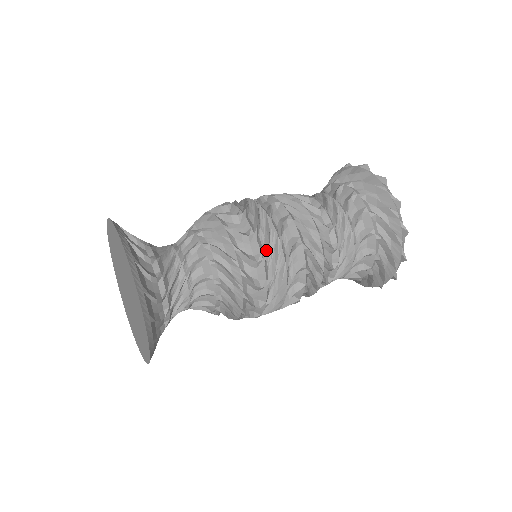
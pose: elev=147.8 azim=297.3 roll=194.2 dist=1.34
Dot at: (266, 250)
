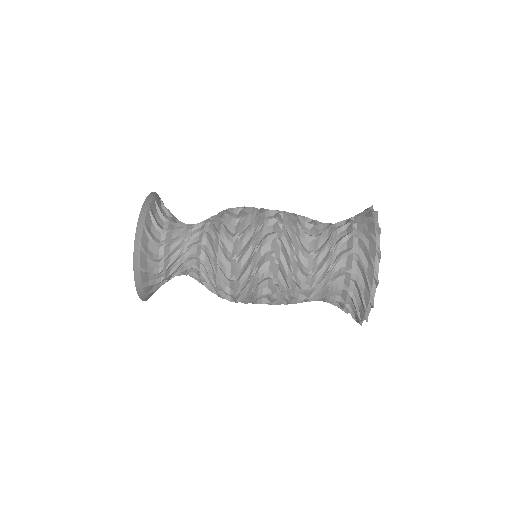
Dot at: (239, 291)
